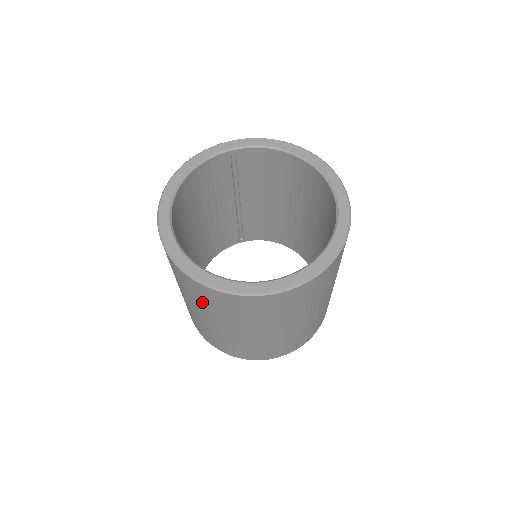
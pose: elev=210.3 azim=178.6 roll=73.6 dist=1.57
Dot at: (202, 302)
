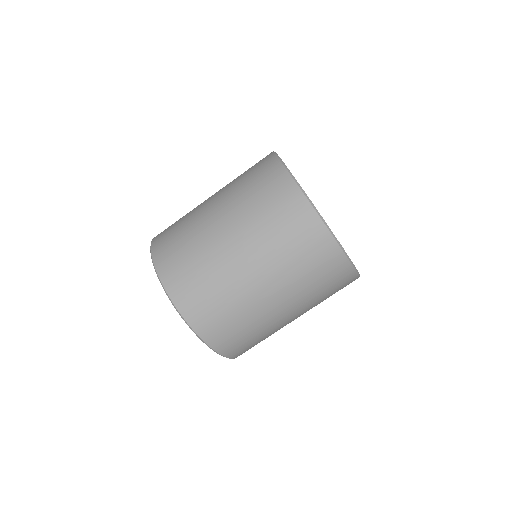
Dot at: occluded
